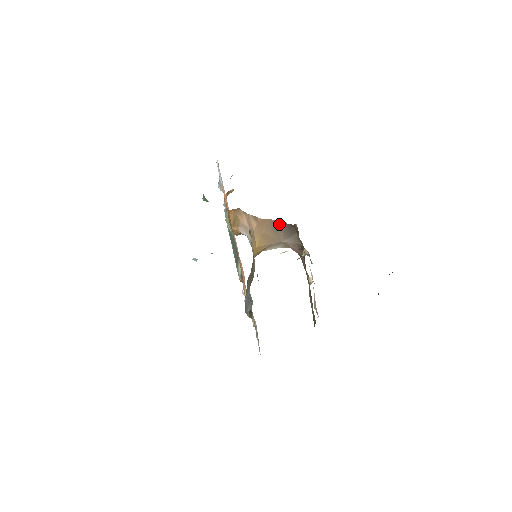
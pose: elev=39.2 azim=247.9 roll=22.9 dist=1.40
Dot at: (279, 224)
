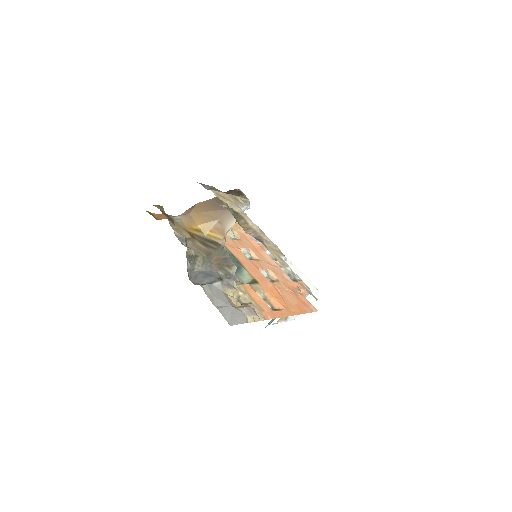
Dot at: (218, 198)
